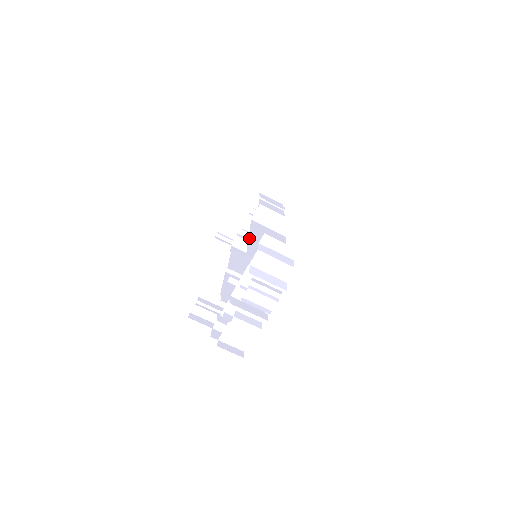
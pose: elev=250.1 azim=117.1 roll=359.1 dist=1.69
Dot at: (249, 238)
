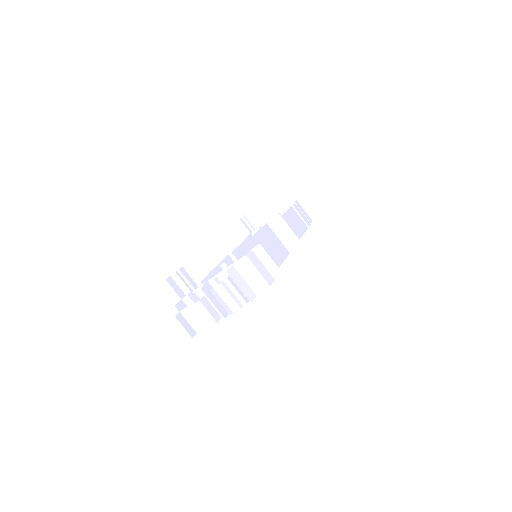
Dot at: (250, 239)
